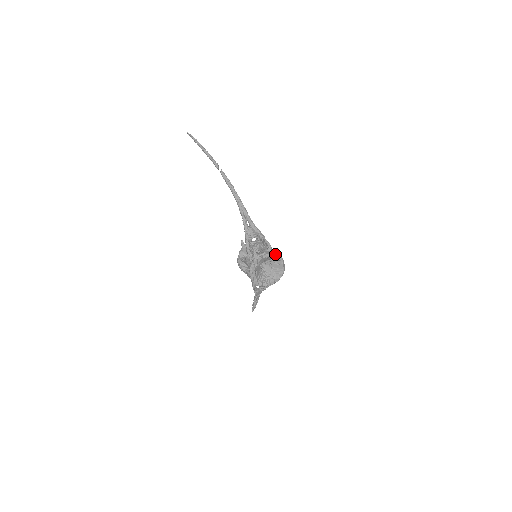
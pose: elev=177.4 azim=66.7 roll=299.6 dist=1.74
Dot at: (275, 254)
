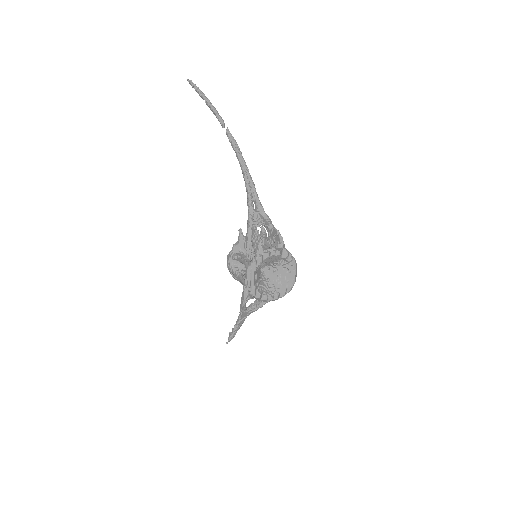
Dot at: (288, 254)
